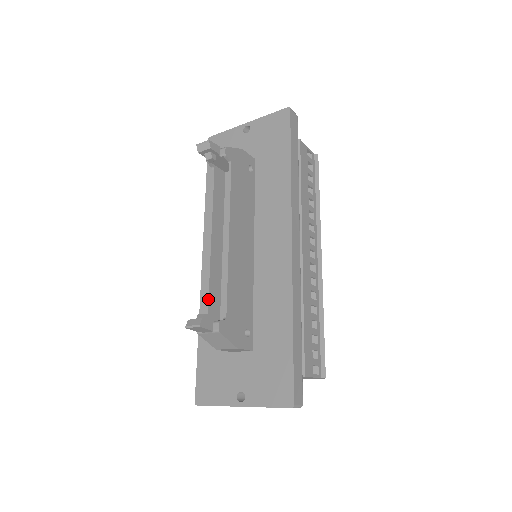
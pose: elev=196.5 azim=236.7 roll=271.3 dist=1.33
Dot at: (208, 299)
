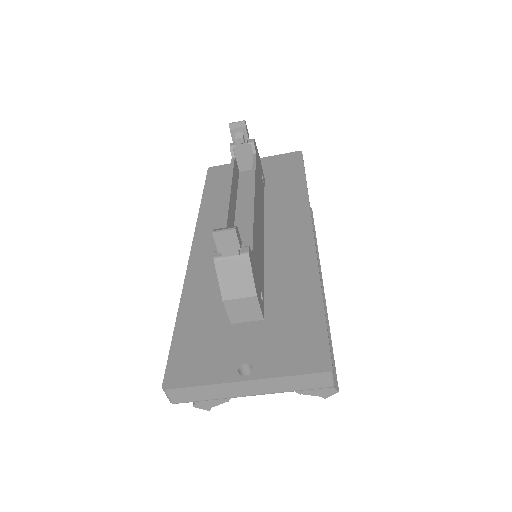
Dot at: occluded
